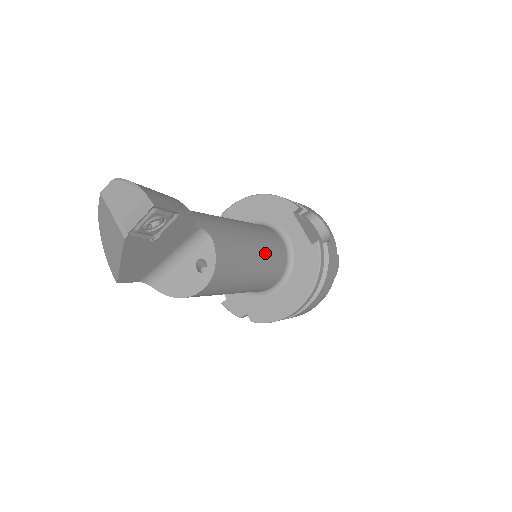
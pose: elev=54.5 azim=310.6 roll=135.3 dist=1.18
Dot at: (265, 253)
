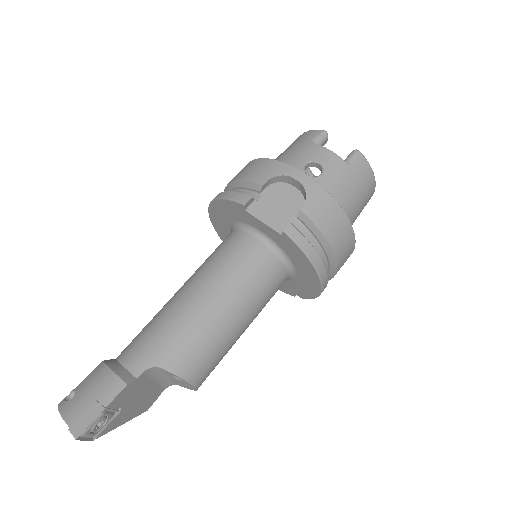
Dot at: (237, 292)
